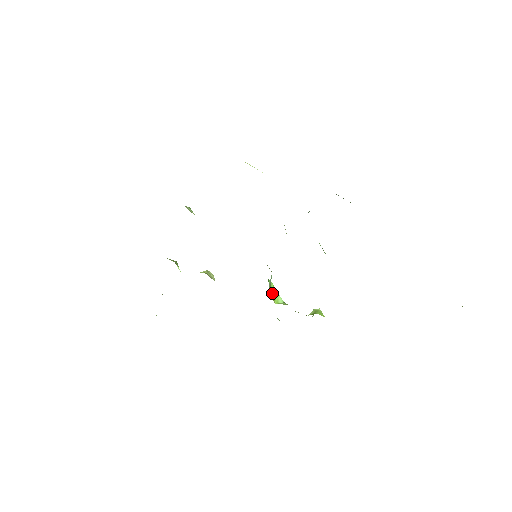
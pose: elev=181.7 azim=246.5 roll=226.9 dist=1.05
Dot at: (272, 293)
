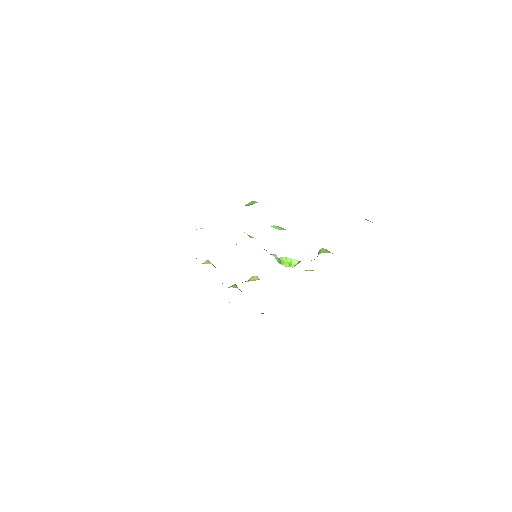
Dot at: (287, 263)
